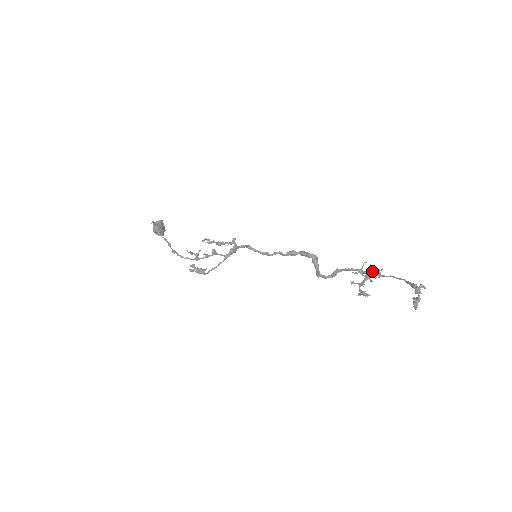
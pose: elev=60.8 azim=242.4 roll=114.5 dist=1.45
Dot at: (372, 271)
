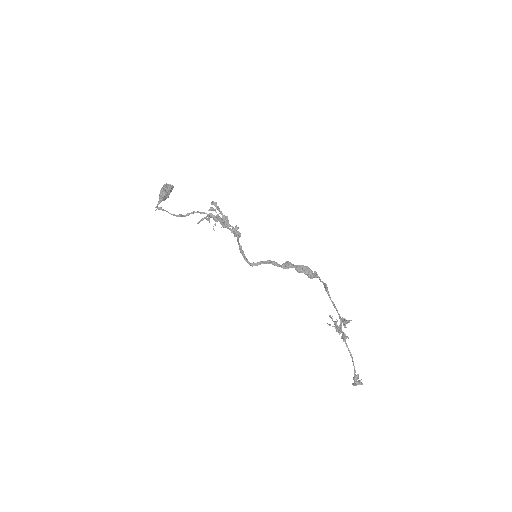
Dot at: (347, 322)
